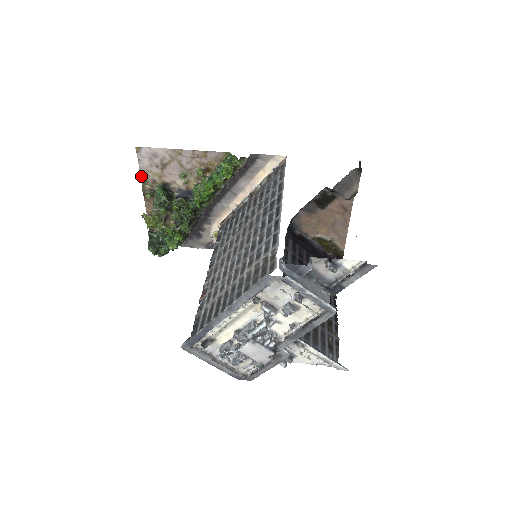
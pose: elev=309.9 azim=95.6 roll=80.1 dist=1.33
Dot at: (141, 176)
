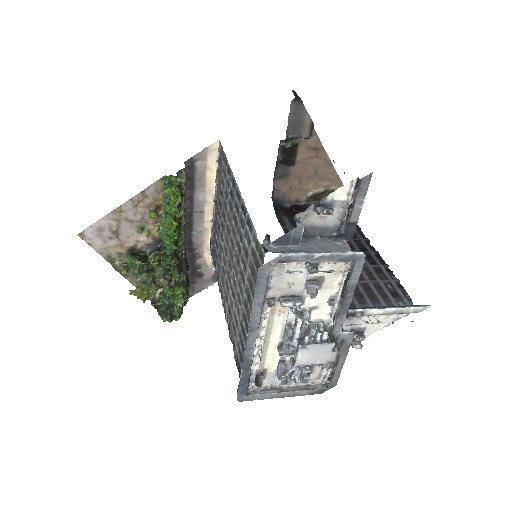
Dot at: (104, 258)
